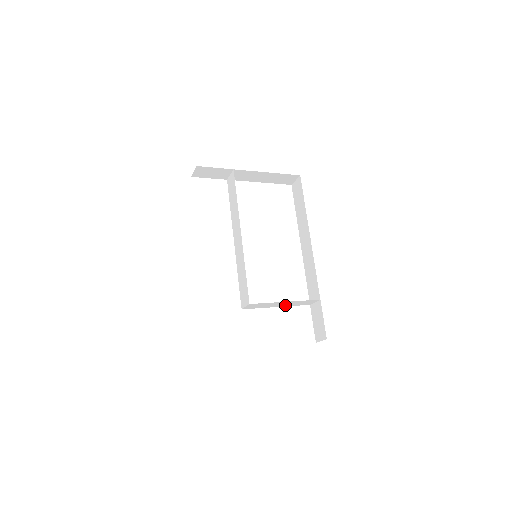
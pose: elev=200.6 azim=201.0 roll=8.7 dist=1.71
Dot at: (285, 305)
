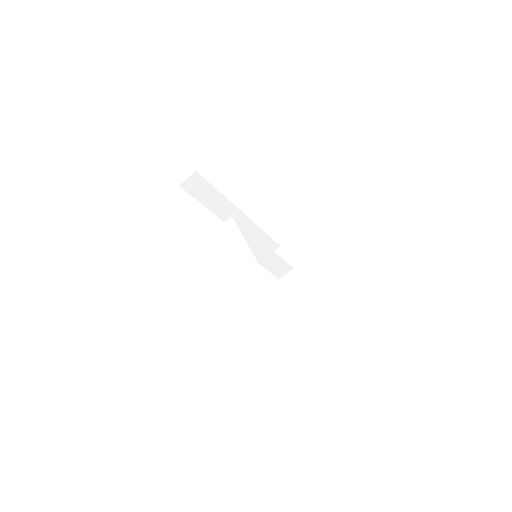
Dot at: (236, 261)
